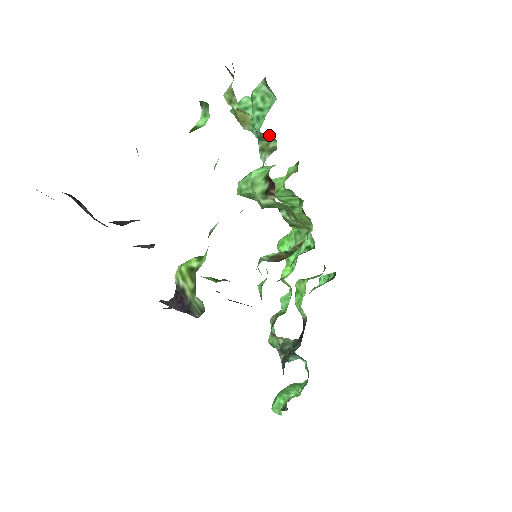
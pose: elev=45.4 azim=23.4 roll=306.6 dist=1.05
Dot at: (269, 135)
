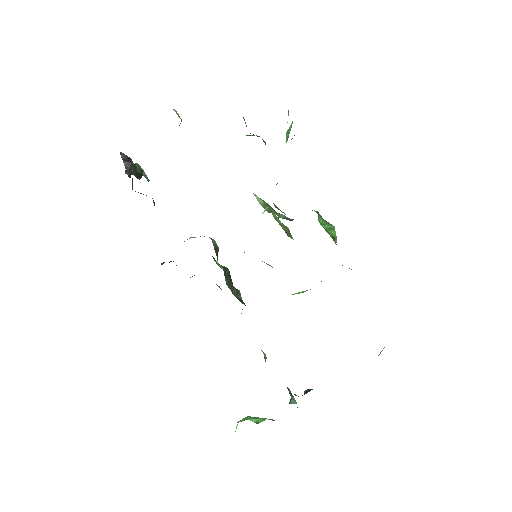
Dot at: occluded
